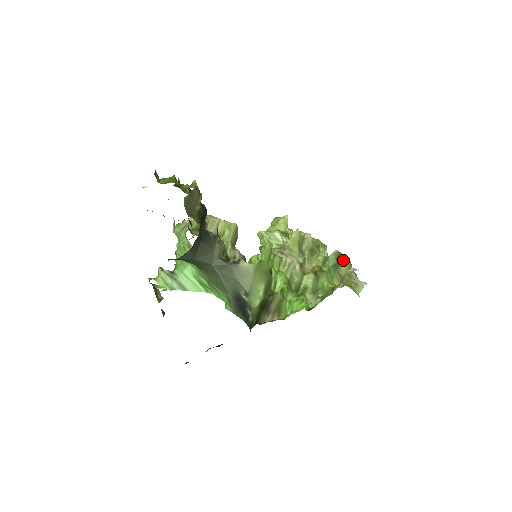
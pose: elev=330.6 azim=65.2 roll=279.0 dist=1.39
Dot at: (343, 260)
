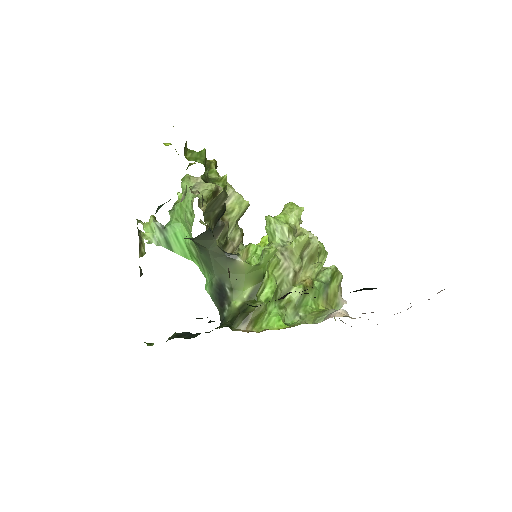
Dot at: (337, 277)
